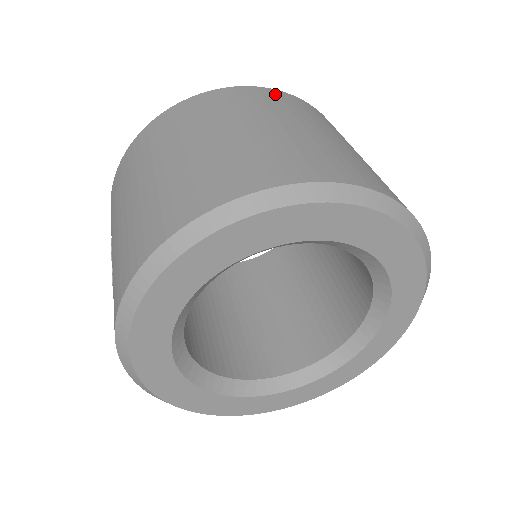
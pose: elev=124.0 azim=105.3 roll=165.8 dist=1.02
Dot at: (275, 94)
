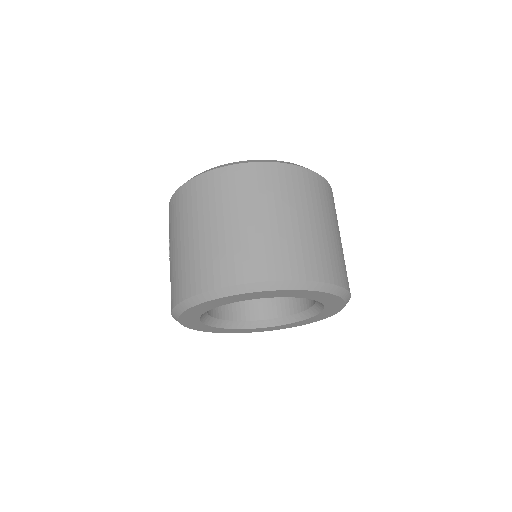
Dot at: (282, 172)
